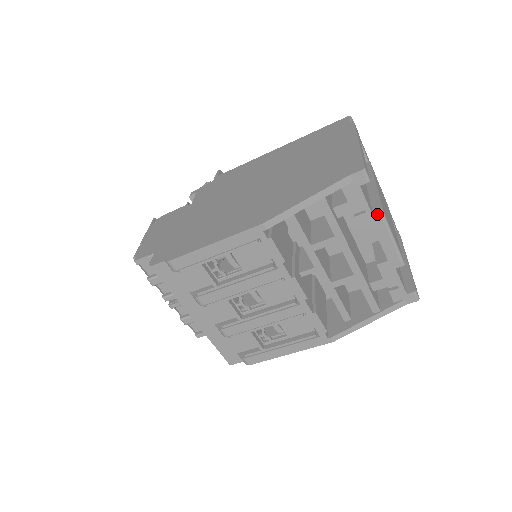
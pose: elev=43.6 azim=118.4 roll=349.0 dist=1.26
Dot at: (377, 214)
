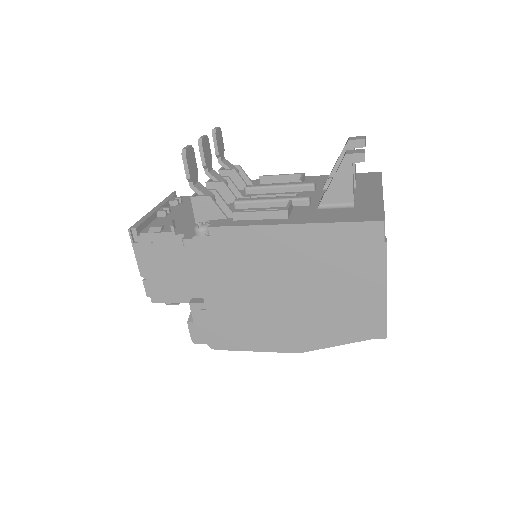
Dot at: occluded
